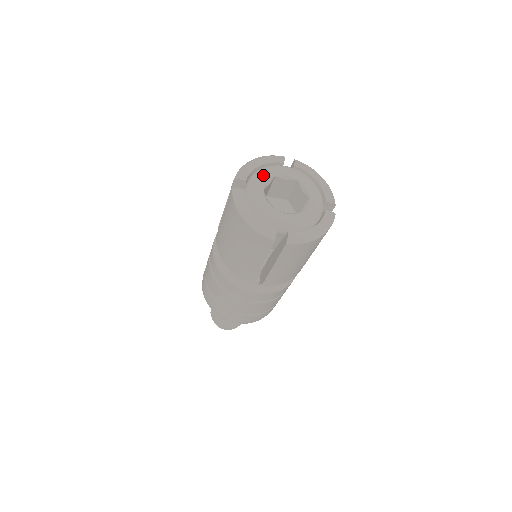
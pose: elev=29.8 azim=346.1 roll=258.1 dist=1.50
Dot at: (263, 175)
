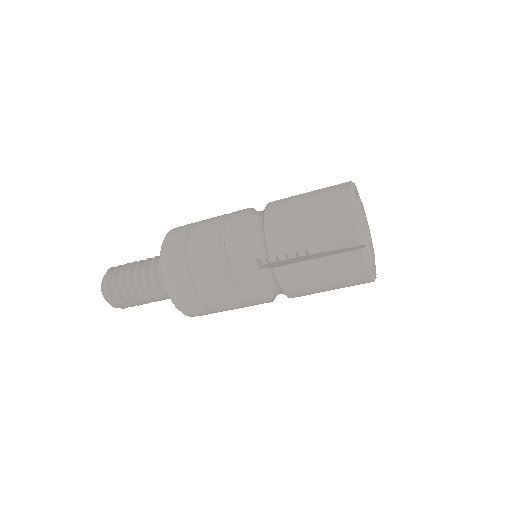
Dot at: occluded
